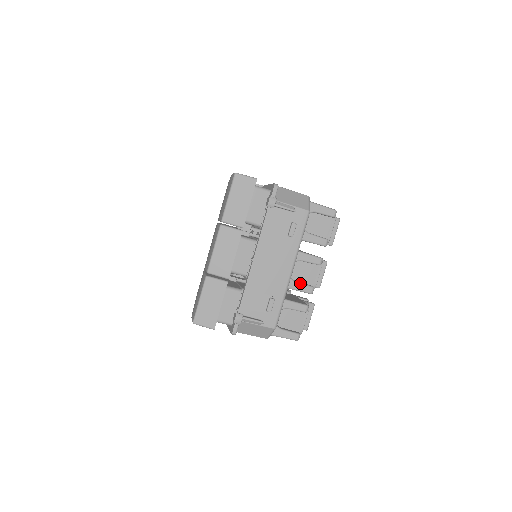
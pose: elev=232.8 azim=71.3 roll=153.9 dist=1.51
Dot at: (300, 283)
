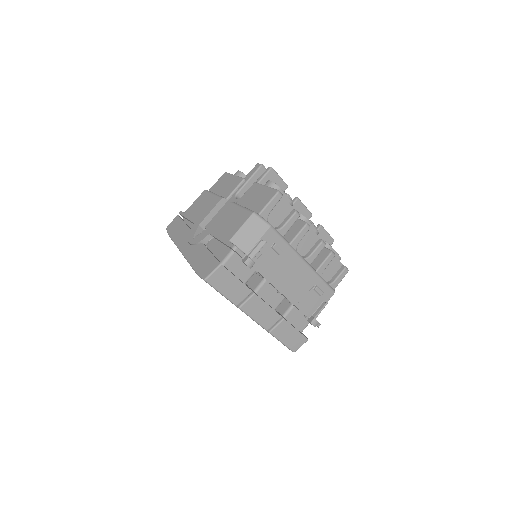
Dot at: (313, 252)
